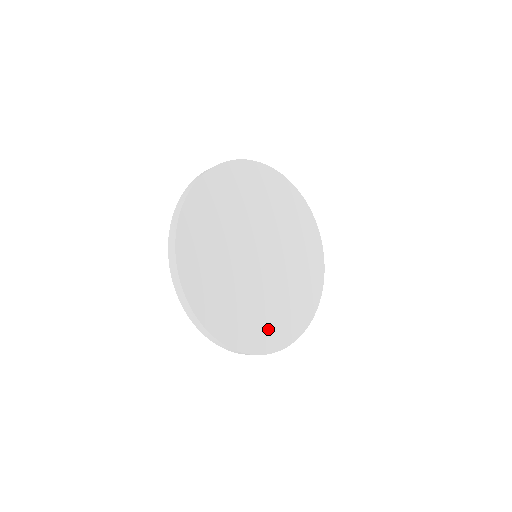
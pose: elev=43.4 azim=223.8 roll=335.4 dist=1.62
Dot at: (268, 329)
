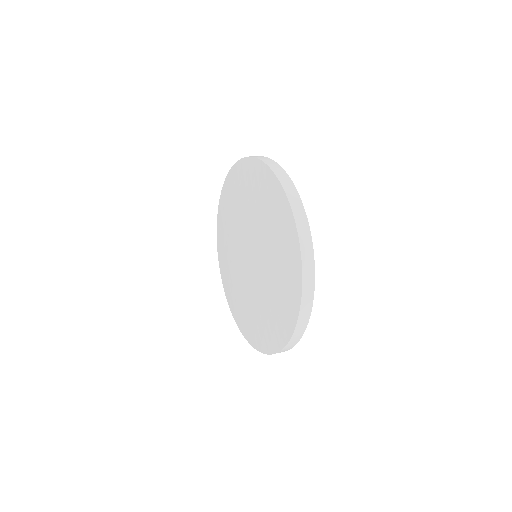
Dot at: occluded
